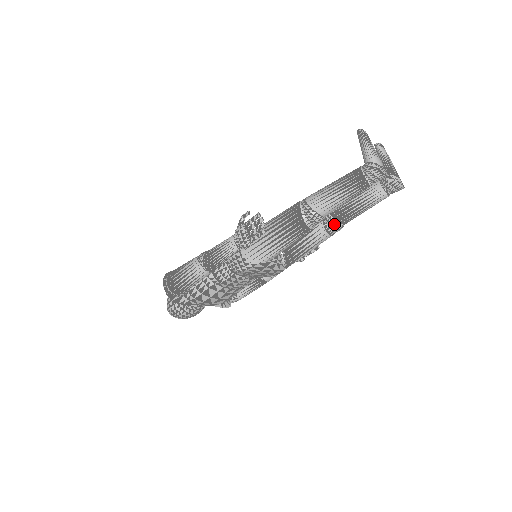
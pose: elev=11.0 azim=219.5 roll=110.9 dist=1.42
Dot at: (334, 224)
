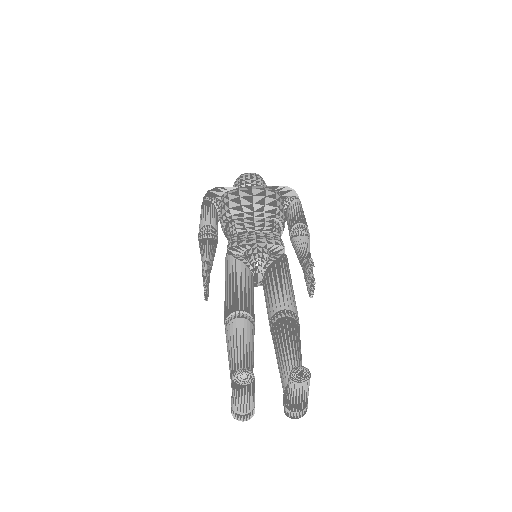
Dot at: occluded
